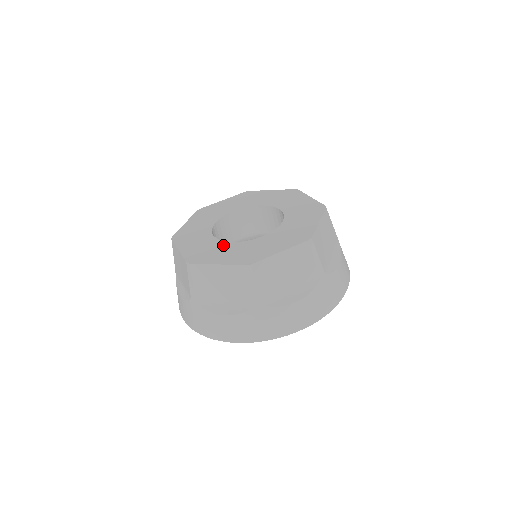
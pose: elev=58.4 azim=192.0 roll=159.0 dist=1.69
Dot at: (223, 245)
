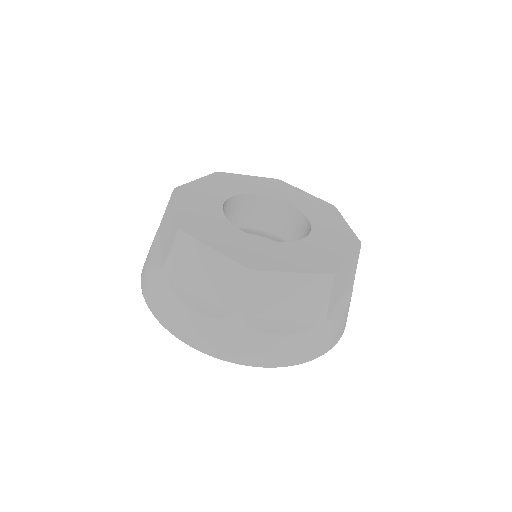
Dot at: (214, 206)
